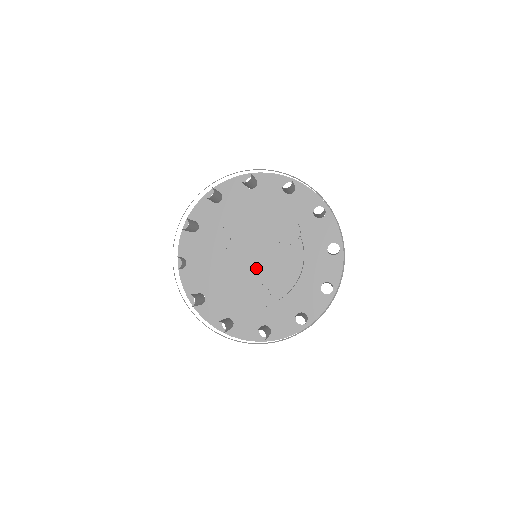
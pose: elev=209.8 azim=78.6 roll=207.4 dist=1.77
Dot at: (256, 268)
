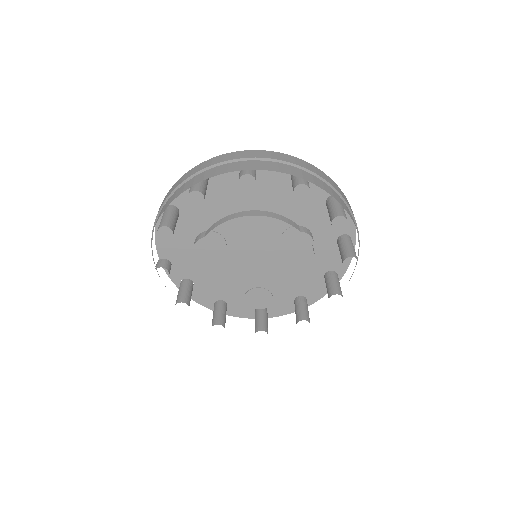
Dot at: (253, 256)
